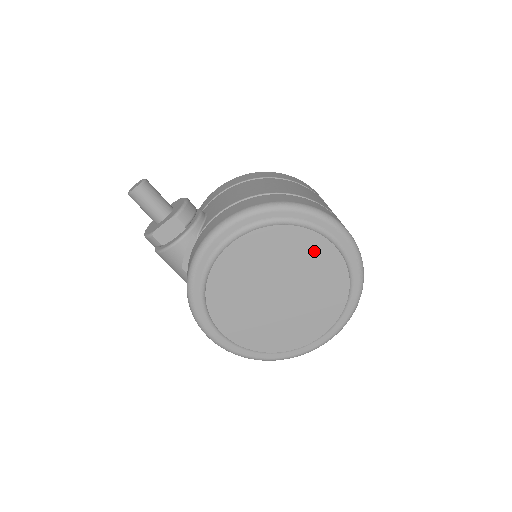
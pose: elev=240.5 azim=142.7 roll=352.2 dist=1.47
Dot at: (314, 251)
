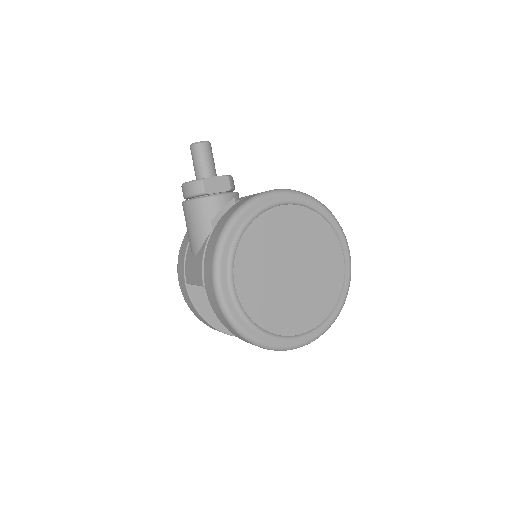
Dot at: (329, 248)
